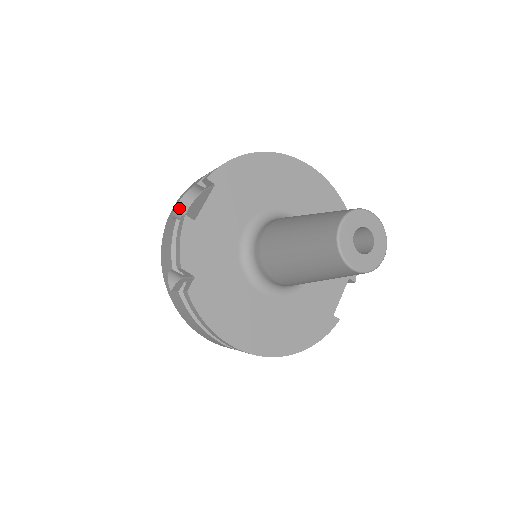
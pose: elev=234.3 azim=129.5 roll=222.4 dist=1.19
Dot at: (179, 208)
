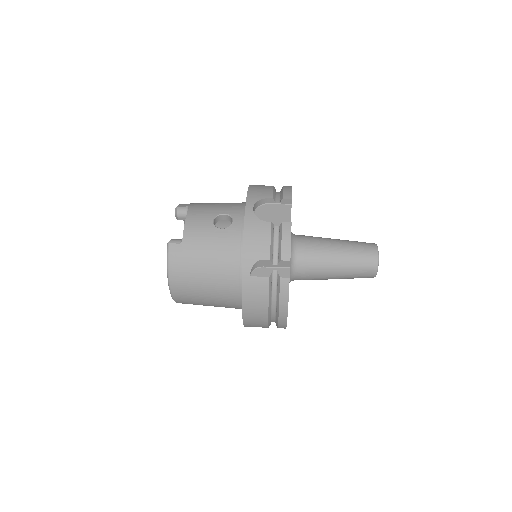
Dot at: (253, 211)
